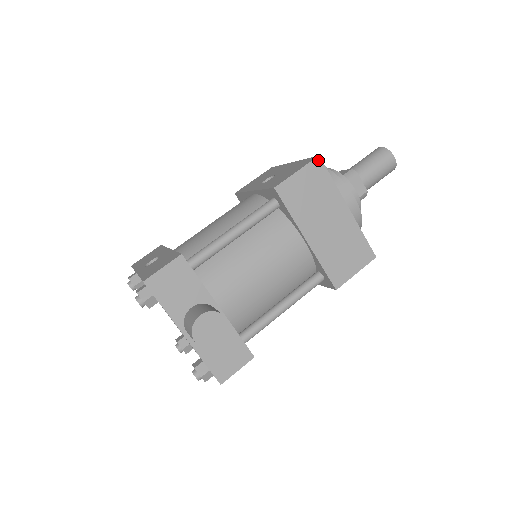
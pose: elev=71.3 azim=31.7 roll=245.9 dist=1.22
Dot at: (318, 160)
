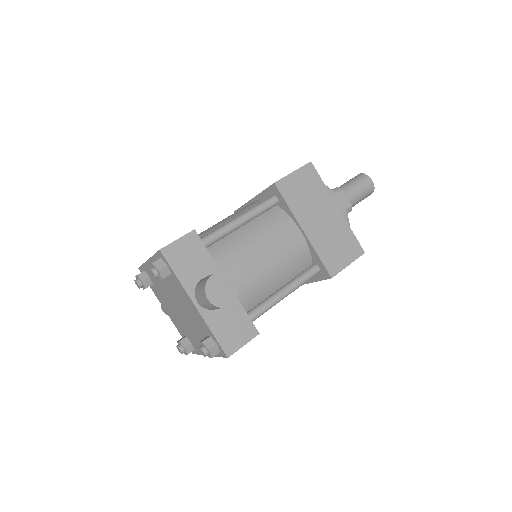
Dot at: (310, 165)
